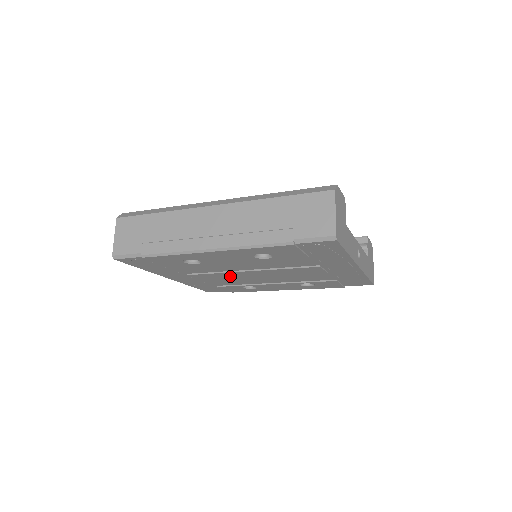
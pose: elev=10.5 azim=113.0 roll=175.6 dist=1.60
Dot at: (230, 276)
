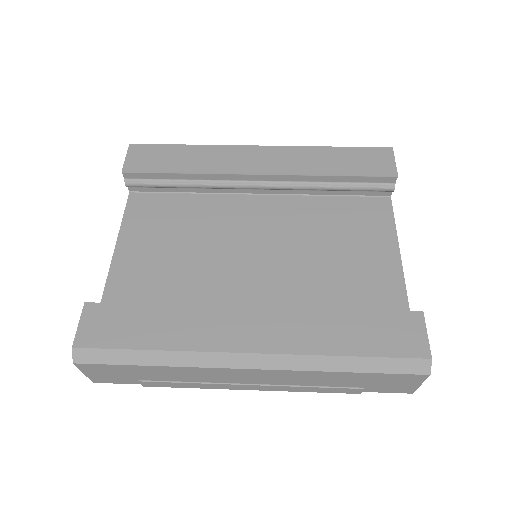
Dot at: occluded
